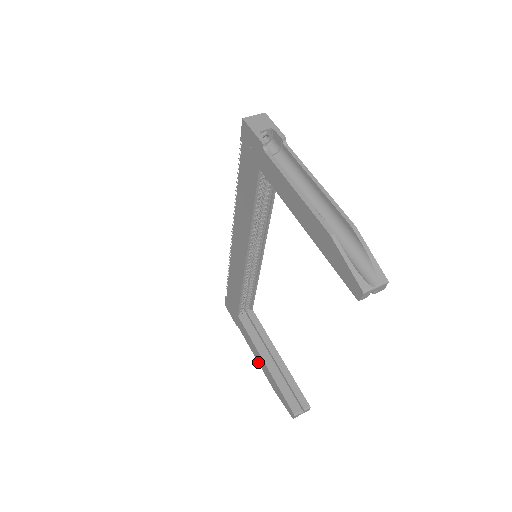
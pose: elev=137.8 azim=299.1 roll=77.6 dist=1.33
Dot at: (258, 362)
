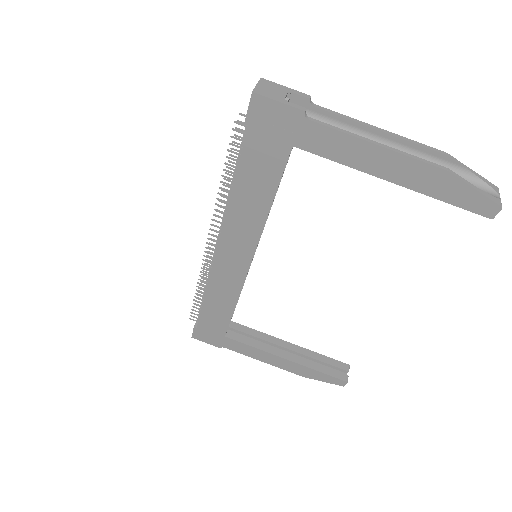
Dot at: (272, 365)
